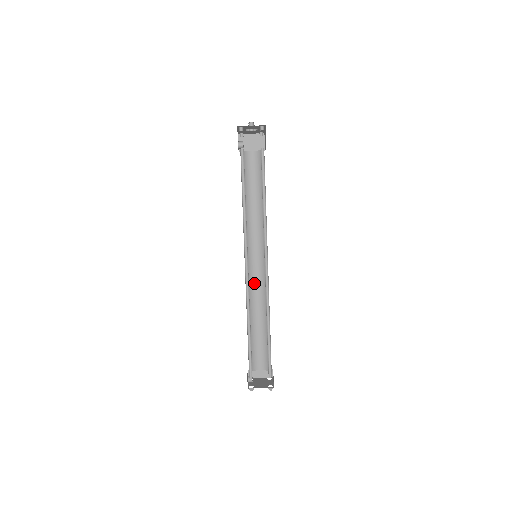
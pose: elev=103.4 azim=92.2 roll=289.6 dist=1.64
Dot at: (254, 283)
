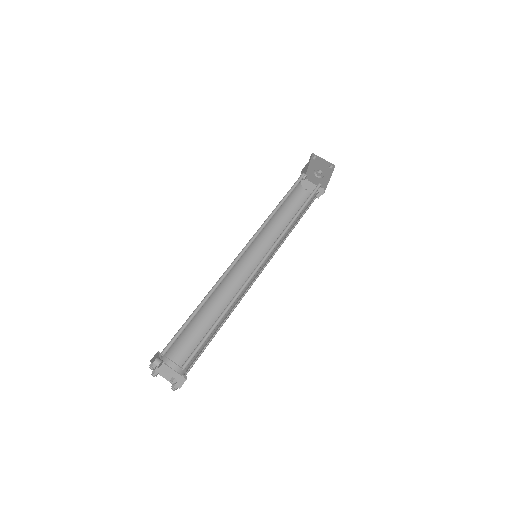
Dot at: (235, 283)
